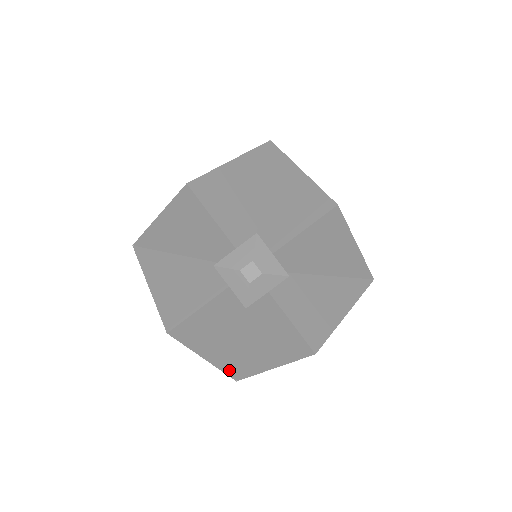
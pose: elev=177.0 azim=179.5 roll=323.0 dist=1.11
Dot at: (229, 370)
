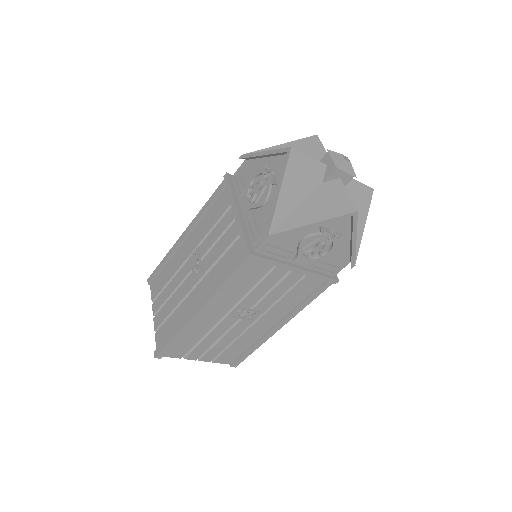
Dot at: (276, 219)
